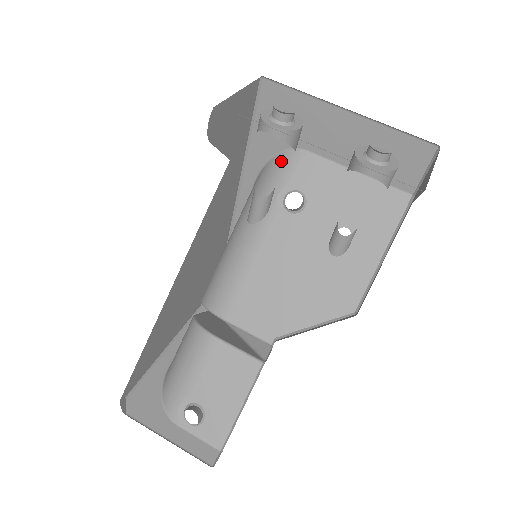
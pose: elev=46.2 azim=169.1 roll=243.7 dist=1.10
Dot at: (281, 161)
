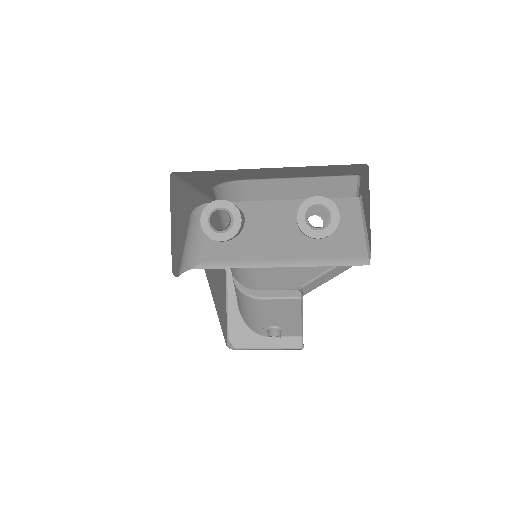
Dot at: (229, 191)
